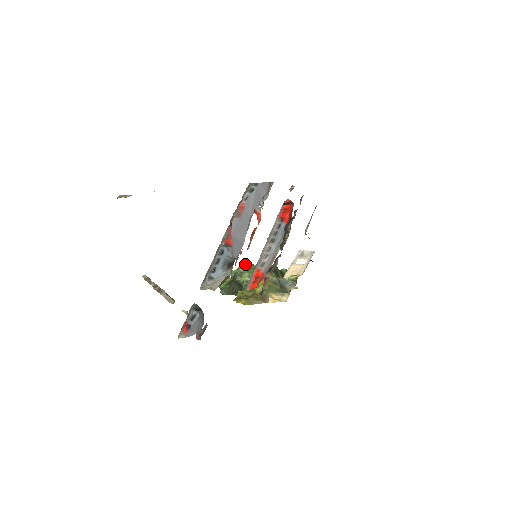
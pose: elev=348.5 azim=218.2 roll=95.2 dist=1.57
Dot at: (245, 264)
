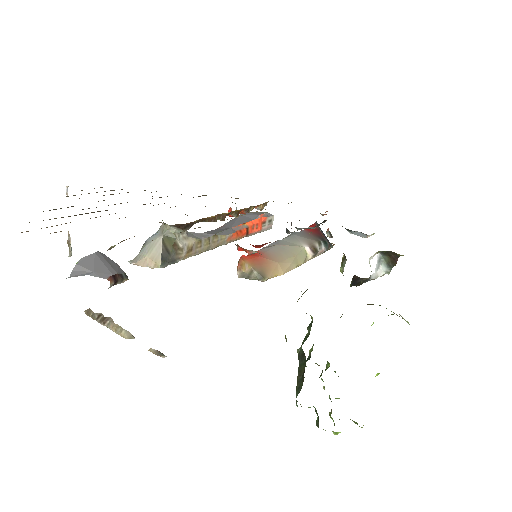
Dot at: occluded
